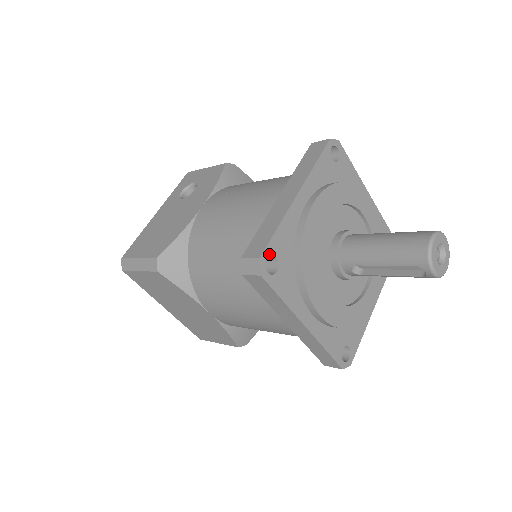
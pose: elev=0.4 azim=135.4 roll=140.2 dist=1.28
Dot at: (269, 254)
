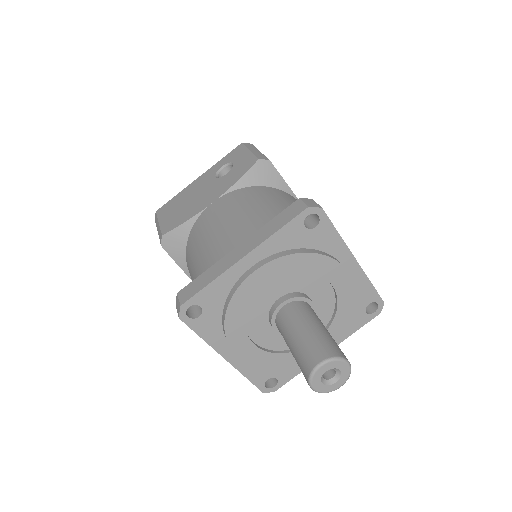
Dot at: (193, 303)
